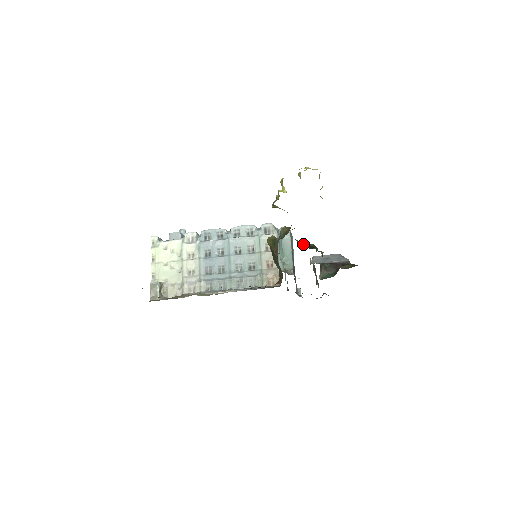
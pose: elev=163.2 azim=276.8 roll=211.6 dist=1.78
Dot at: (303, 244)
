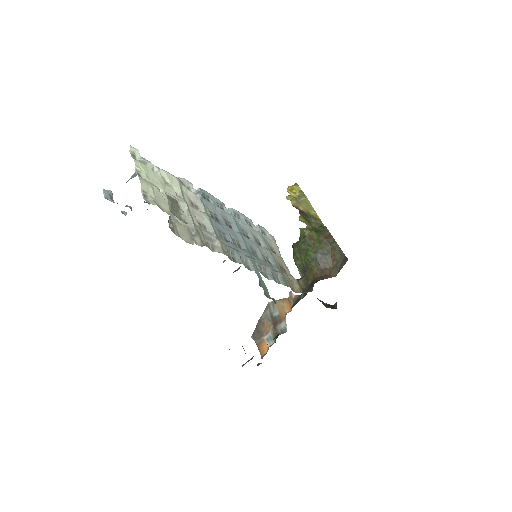
Dot at: occluded
